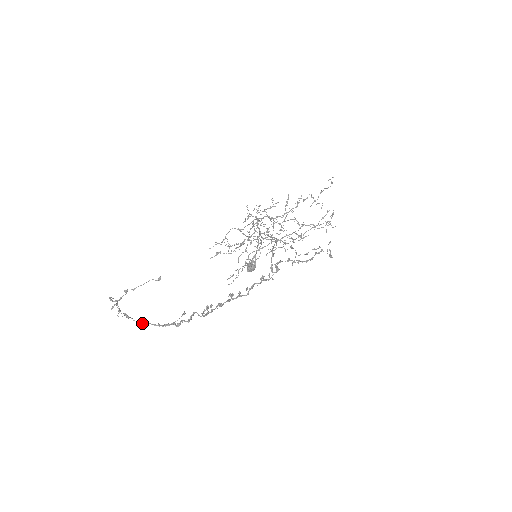
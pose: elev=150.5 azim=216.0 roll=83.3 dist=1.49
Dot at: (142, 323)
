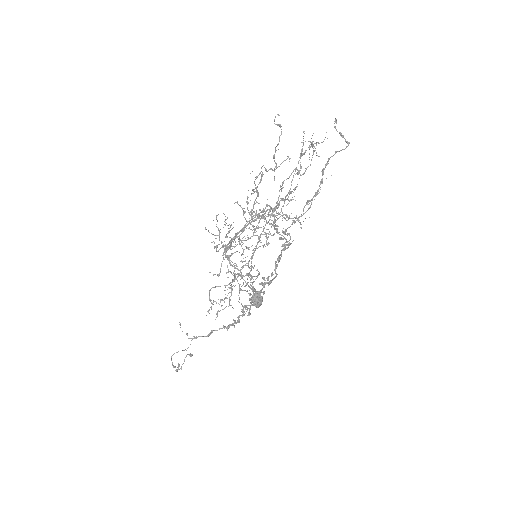
Dot at: (210, 334)
